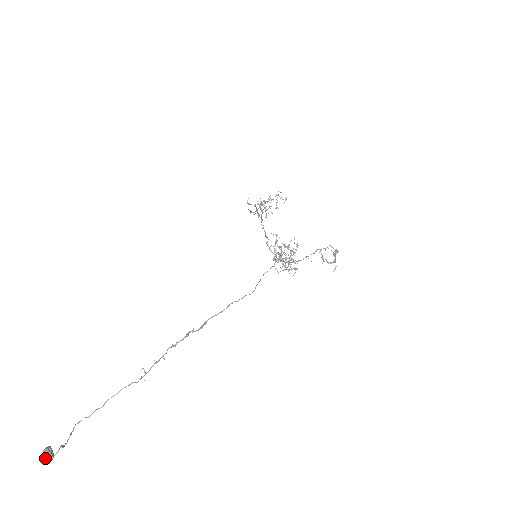
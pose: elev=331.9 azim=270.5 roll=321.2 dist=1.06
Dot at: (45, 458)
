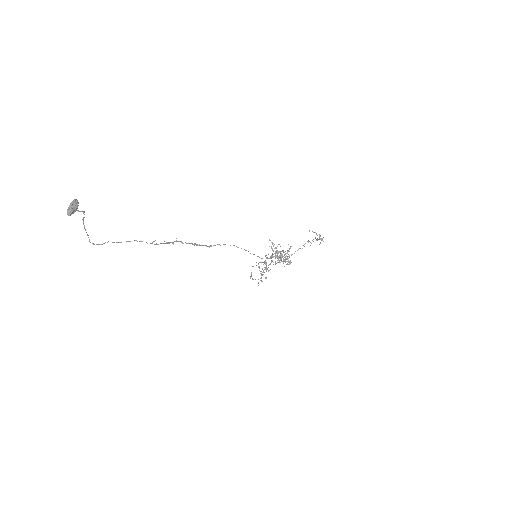
Dot at: (72, 203)
